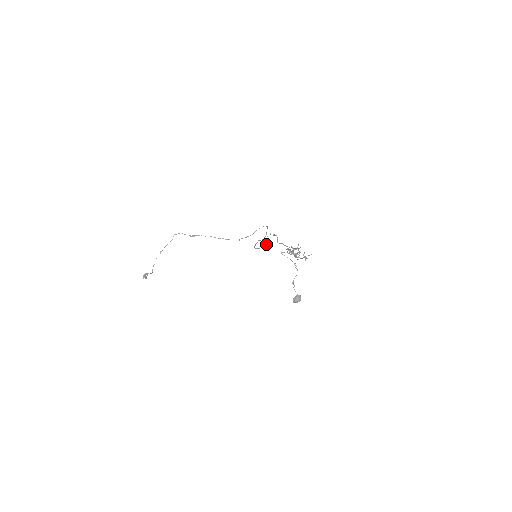
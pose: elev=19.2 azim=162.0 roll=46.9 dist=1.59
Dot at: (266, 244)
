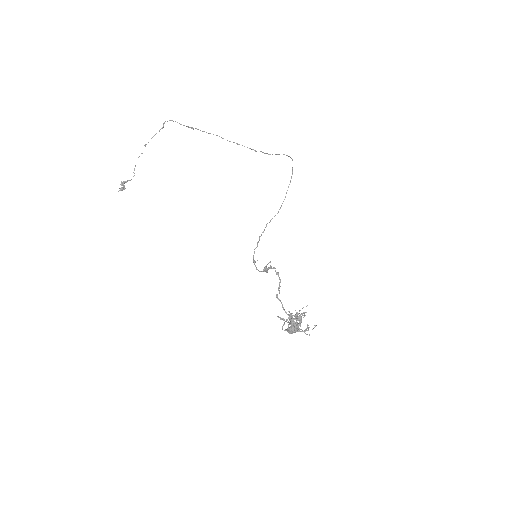
Dot at: (267, 269)
